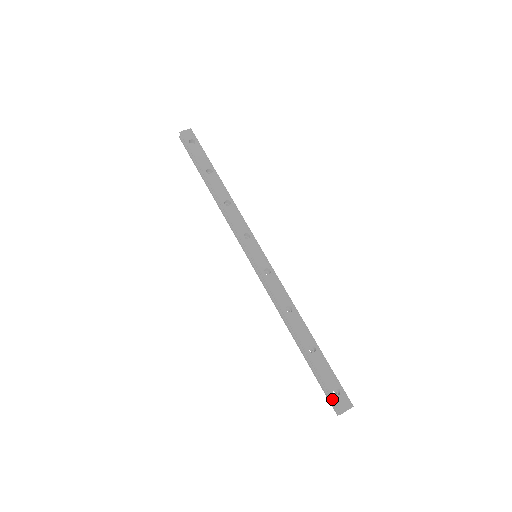
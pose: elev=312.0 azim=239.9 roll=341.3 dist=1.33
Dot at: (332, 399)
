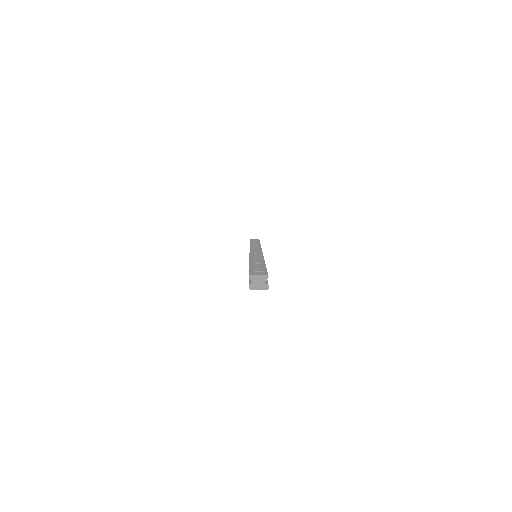
Dot at: (249, 273)
